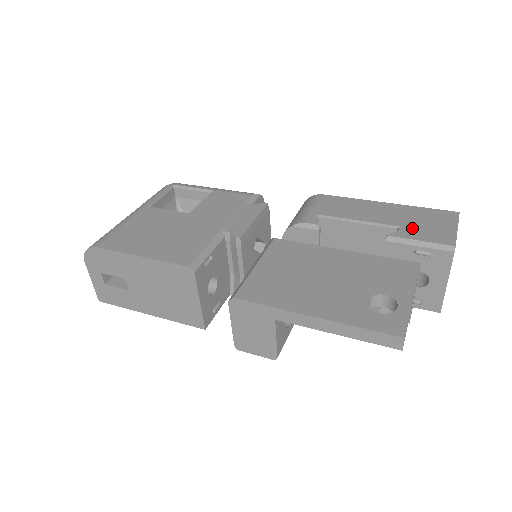
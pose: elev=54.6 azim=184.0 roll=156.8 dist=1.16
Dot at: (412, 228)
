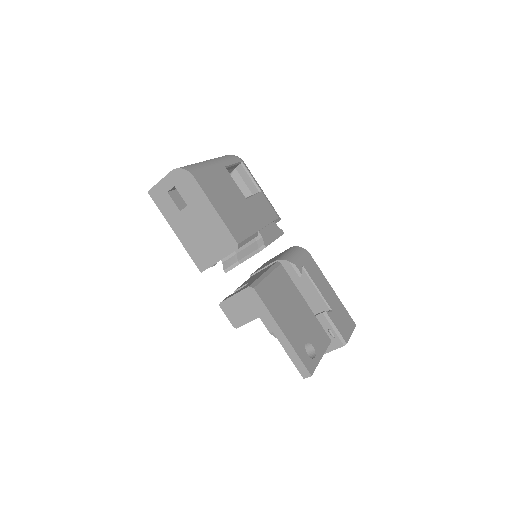
Dot at: (336, 316)
